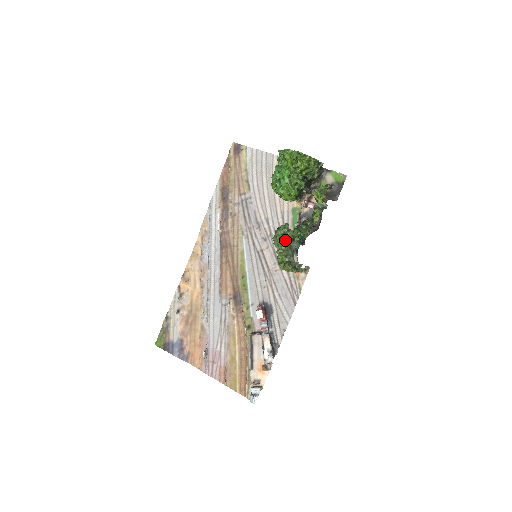
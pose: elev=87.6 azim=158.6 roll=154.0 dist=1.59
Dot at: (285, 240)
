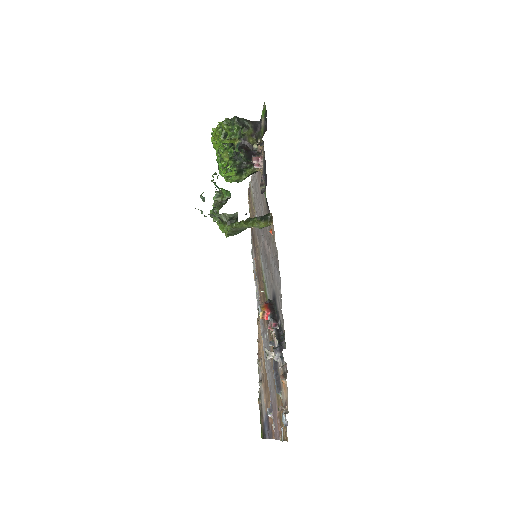
Dot at: (218, 206)
